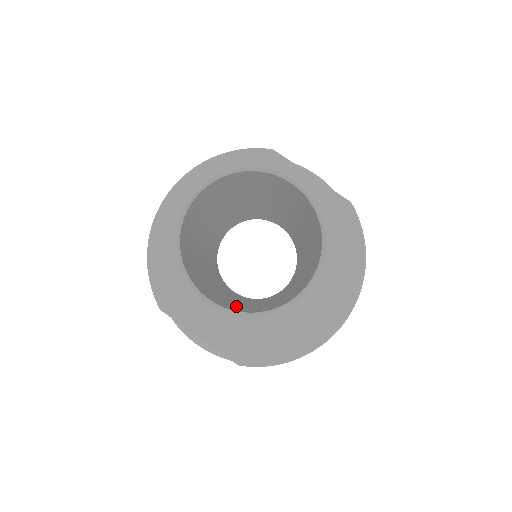
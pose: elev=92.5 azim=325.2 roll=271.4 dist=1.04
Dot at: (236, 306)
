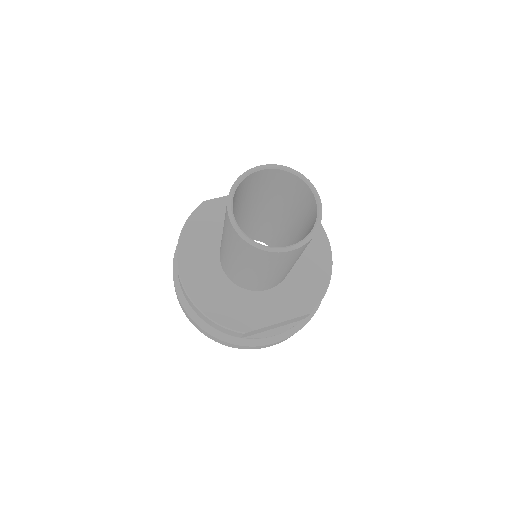
Dot at: occluded
